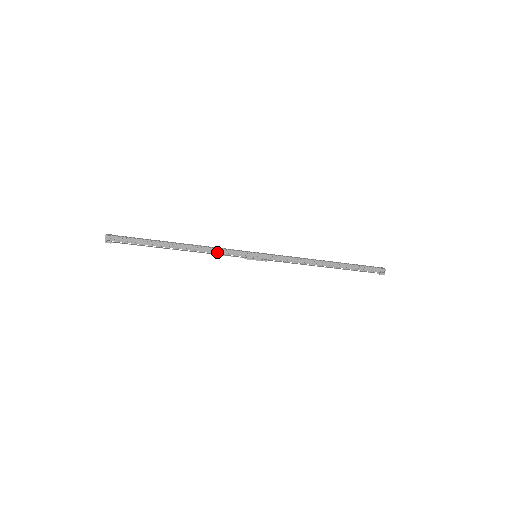
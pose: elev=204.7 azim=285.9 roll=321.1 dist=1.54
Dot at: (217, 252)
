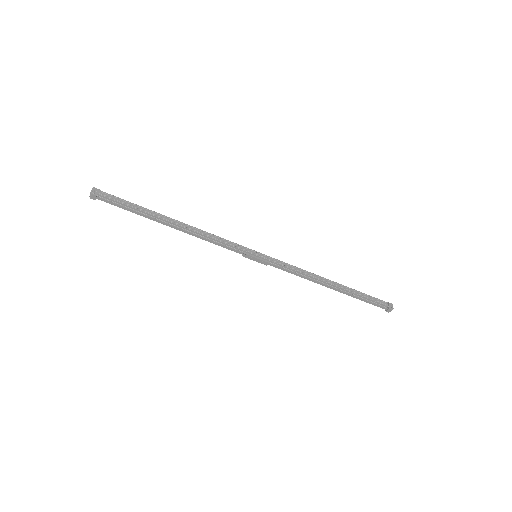
Dot at: (214, 238)
